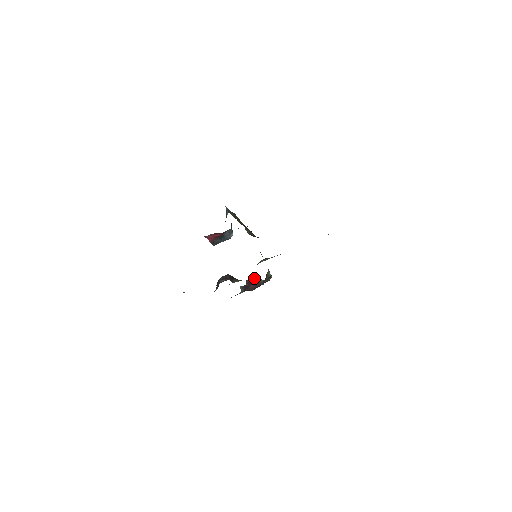
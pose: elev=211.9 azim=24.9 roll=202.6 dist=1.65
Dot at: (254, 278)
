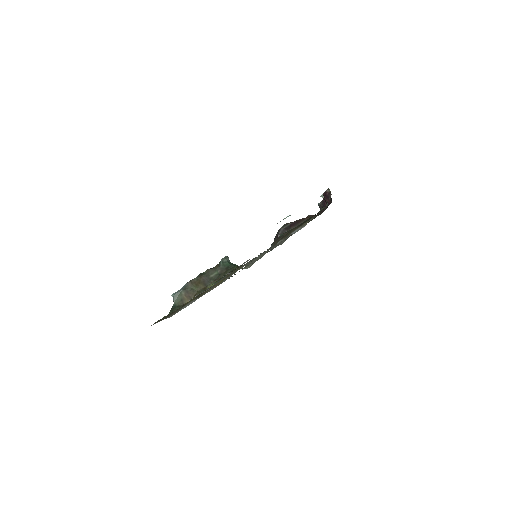
Dot at: (325, 193)
